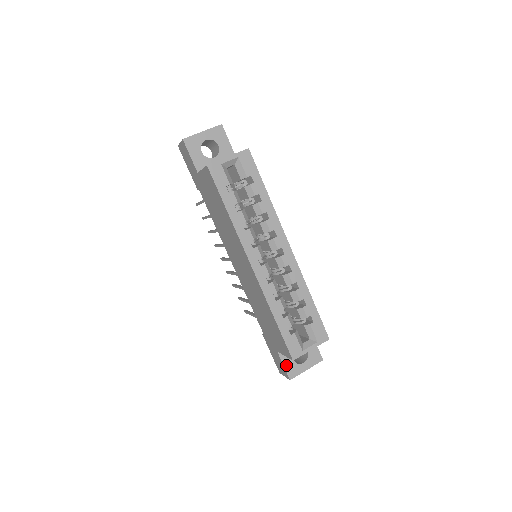
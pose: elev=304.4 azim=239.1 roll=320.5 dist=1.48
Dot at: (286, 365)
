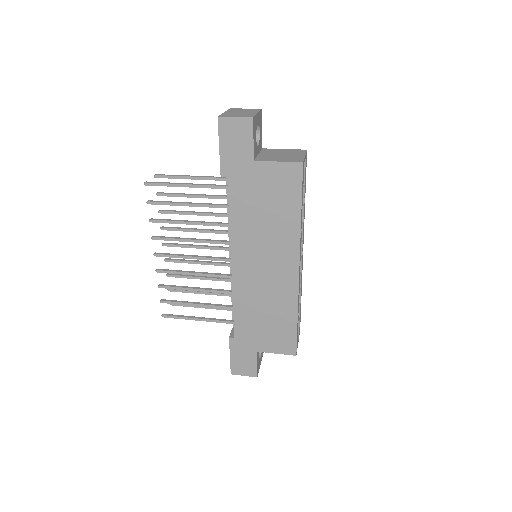
Dot at: (257, 363)
